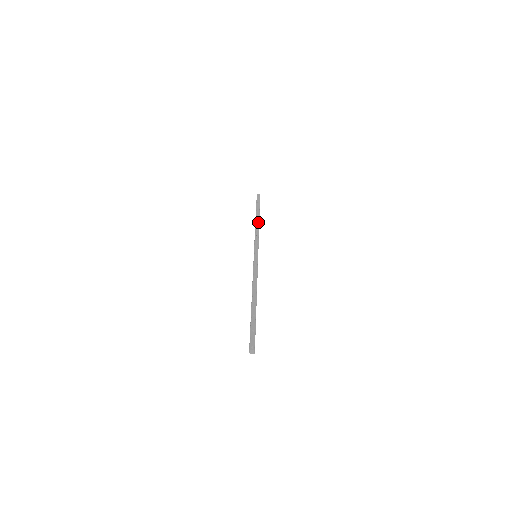
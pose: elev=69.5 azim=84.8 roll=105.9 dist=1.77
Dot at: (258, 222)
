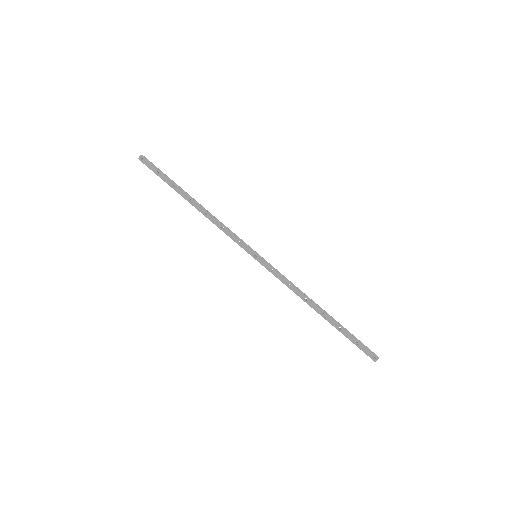
Dot at: (199, 207)
